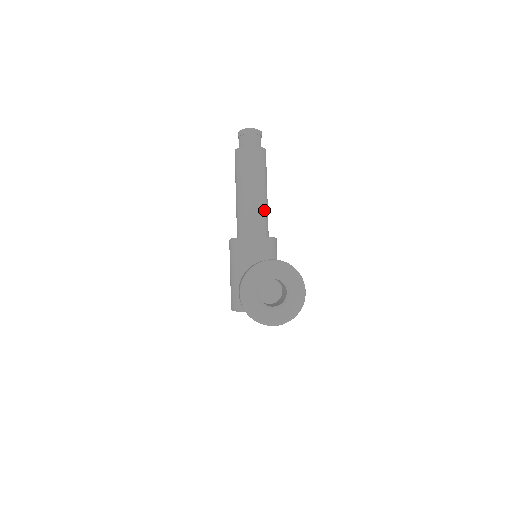
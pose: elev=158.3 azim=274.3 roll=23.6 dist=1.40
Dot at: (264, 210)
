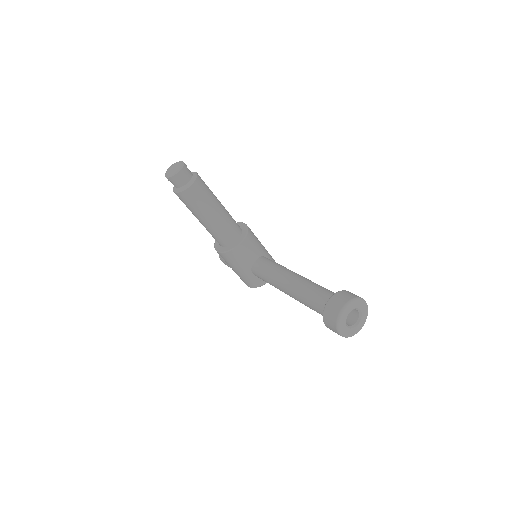
Dot at: (229, 217)
